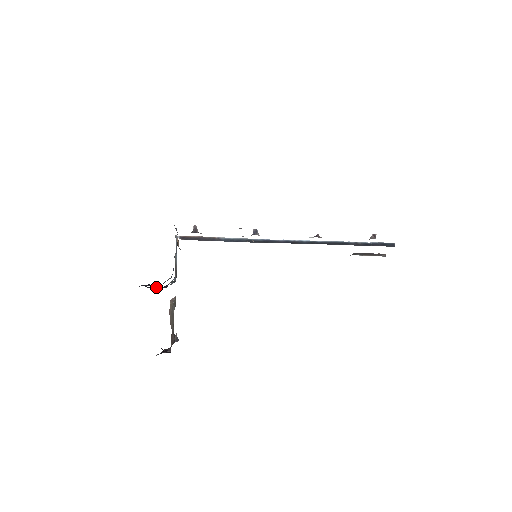
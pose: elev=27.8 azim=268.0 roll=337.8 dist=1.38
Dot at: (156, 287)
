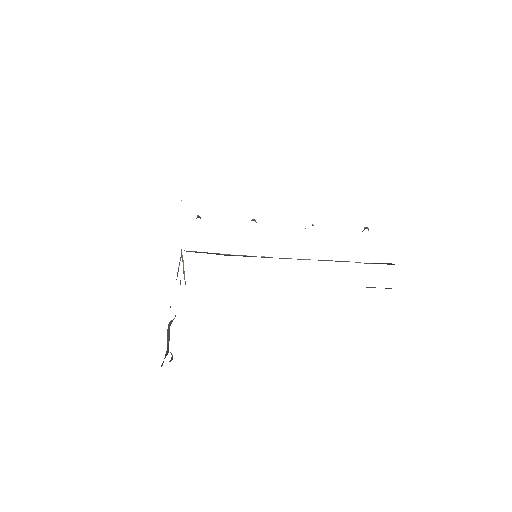
Dot at: occluded
